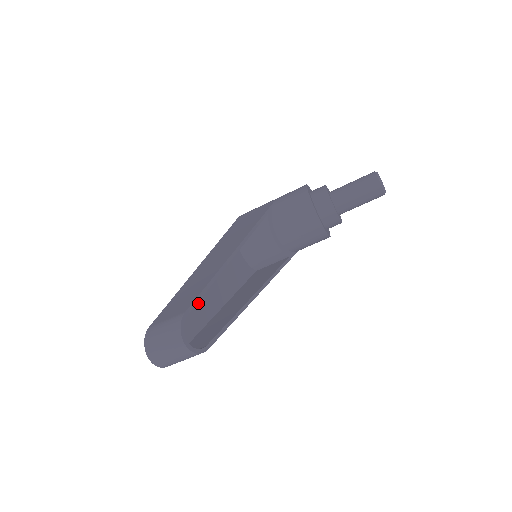
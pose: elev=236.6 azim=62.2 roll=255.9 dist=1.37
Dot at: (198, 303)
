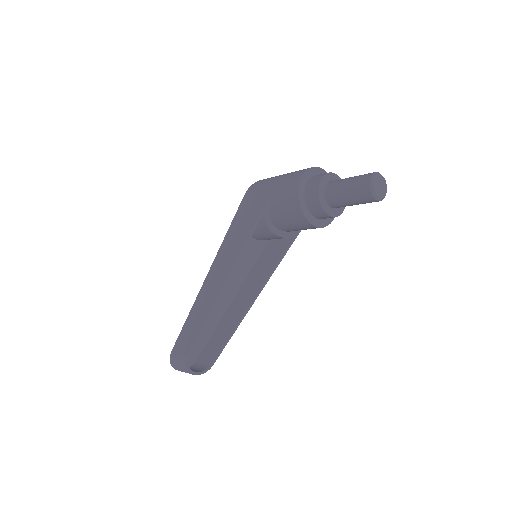
Dot at: occluded
